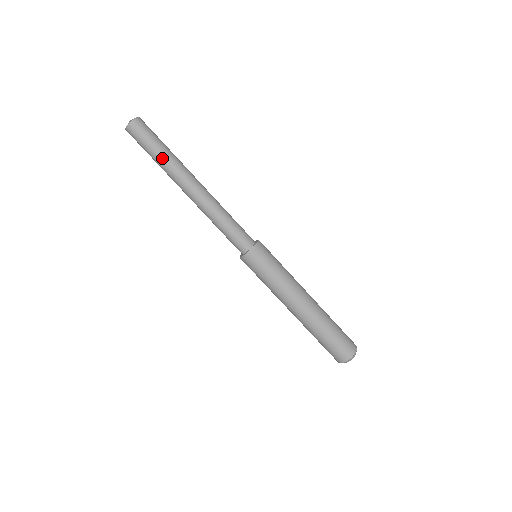
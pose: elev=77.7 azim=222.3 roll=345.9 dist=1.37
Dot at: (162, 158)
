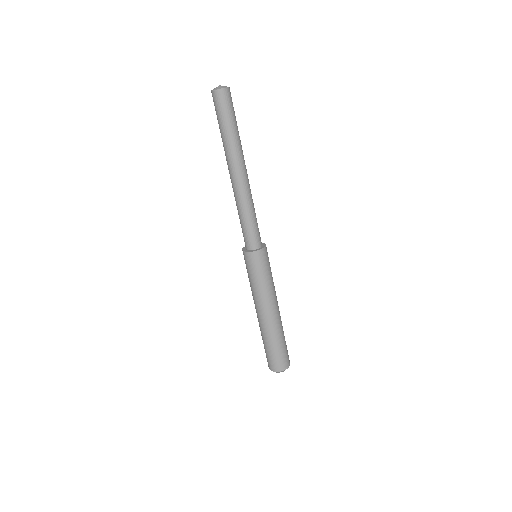
Dot at: (235, 134)
